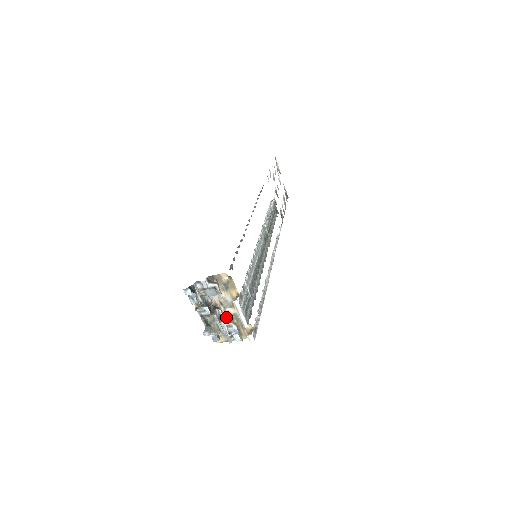
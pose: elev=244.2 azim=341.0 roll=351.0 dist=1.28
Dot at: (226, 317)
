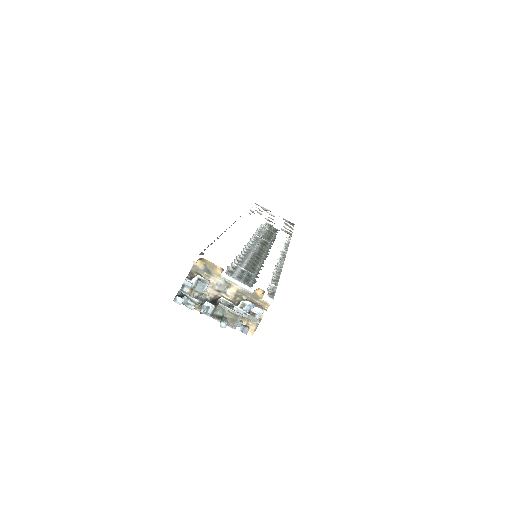
Dot at: (234, 301)
